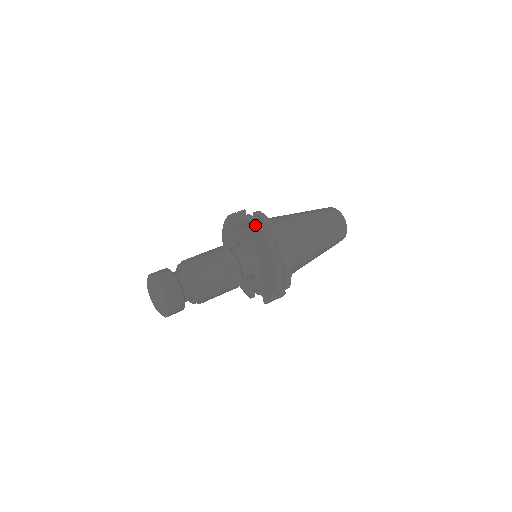
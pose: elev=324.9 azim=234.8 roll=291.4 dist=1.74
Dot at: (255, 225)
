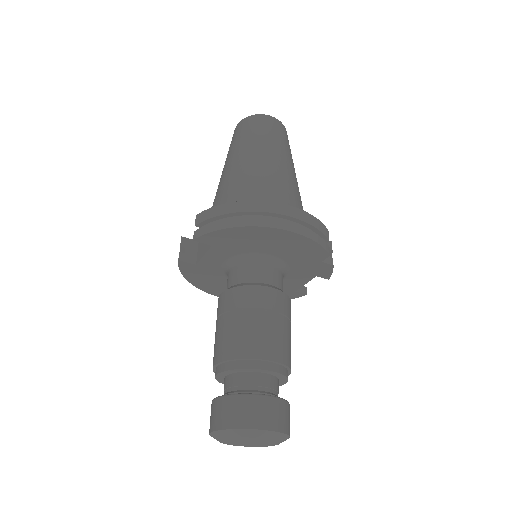
Dot at: (217, 230)
